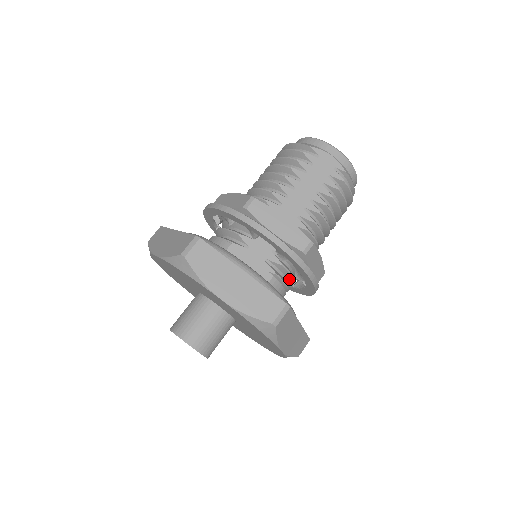
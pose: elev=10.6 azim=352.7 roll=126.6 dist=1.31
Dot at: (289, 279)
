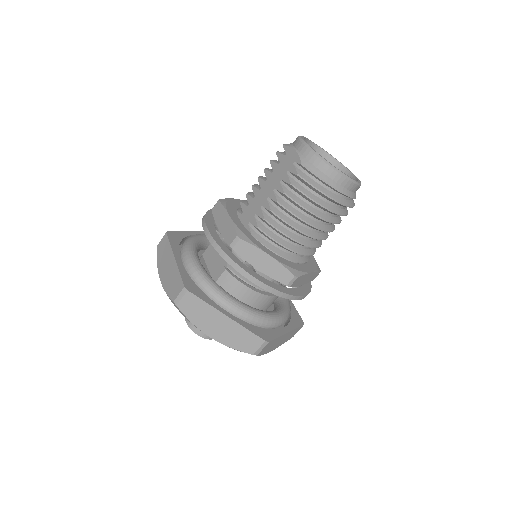
Dot at: occluded
